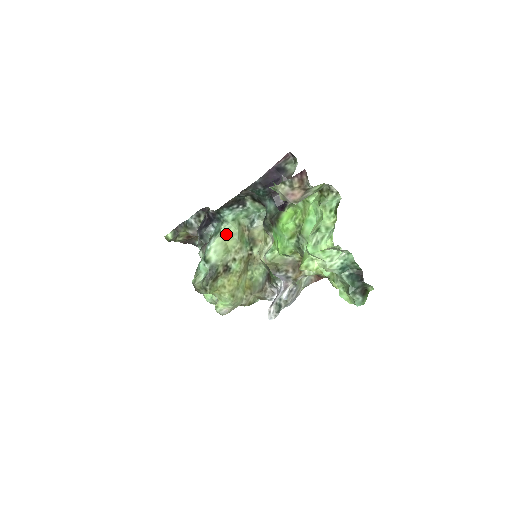
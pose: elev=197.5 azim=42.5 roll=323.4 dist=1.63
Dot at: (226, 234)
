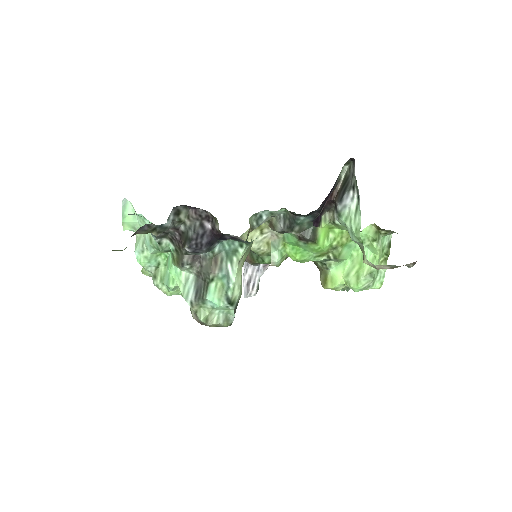
Dot at: (243, 255)
